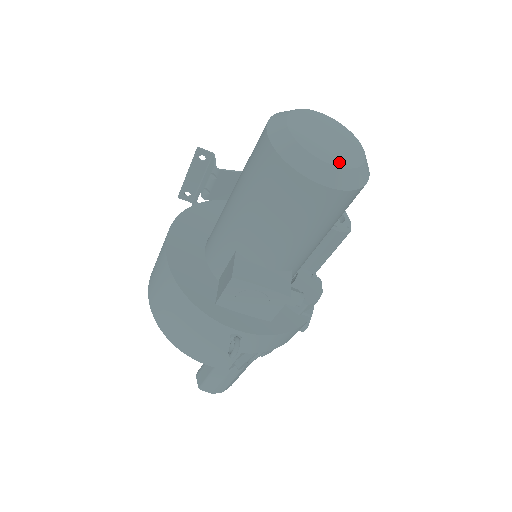
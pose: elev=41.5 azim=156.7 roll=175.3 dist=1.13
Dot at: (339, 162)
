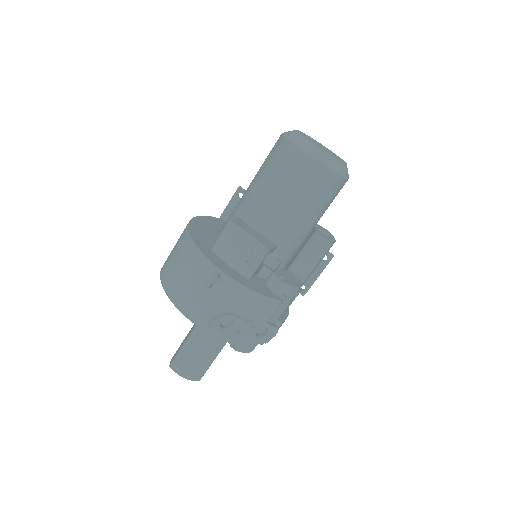
Dot at: (324, 151)
